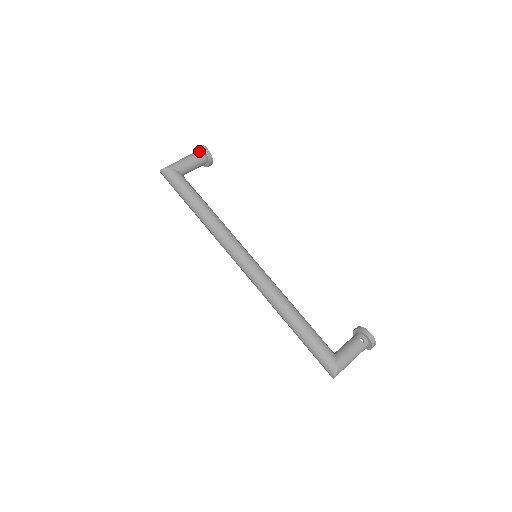
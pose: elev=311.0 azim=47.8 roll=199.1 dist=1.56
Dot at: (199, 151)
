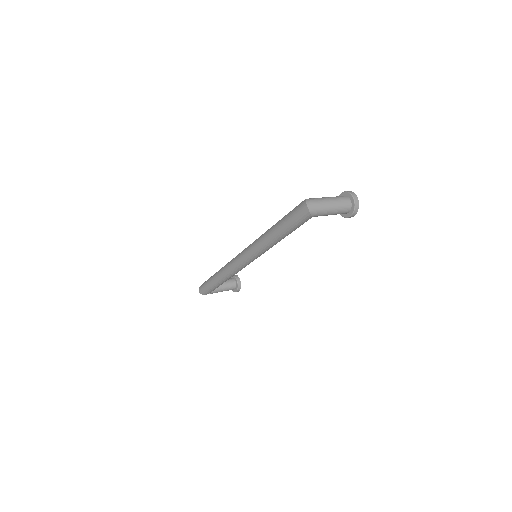
Dot at: occluded
